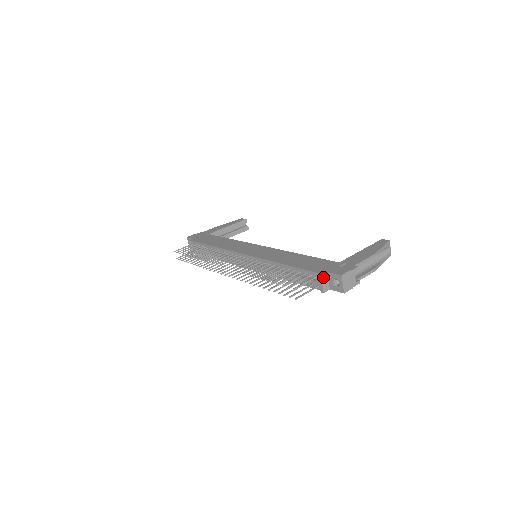
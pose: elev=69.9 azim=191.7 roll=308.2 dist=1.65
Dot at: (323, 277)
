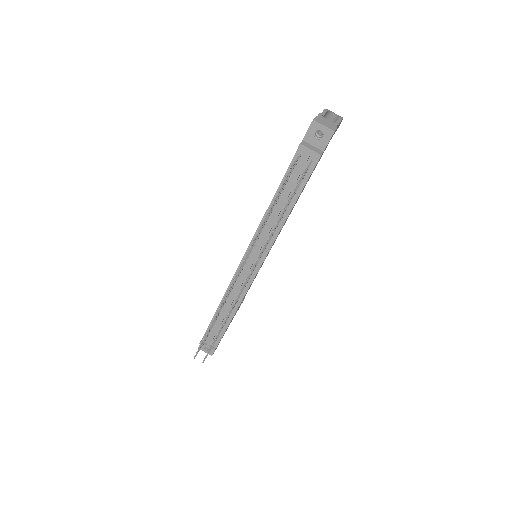
Dot at: (304, 145)
